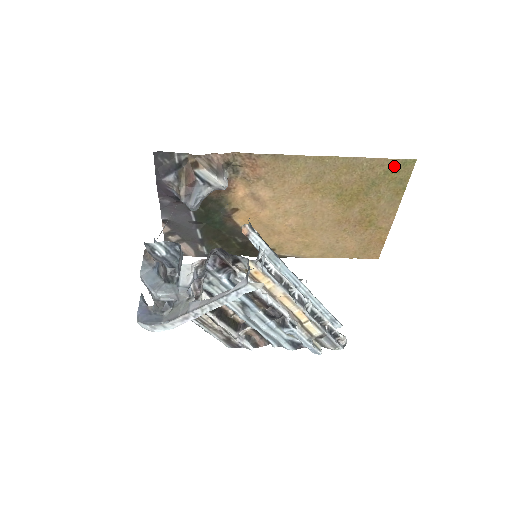
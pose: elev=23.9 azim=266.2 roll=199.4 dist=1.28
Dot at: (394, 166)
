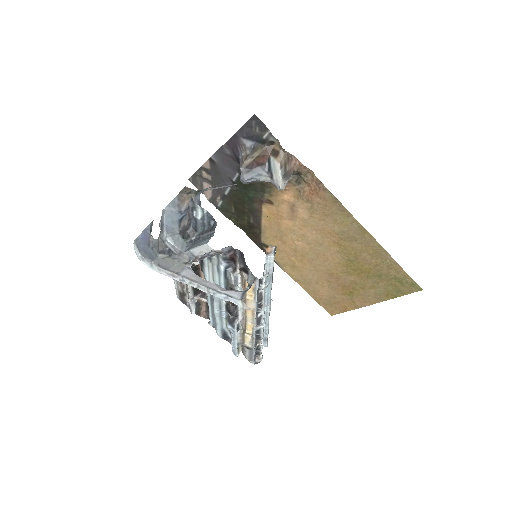
Dot at: (405, 280)
